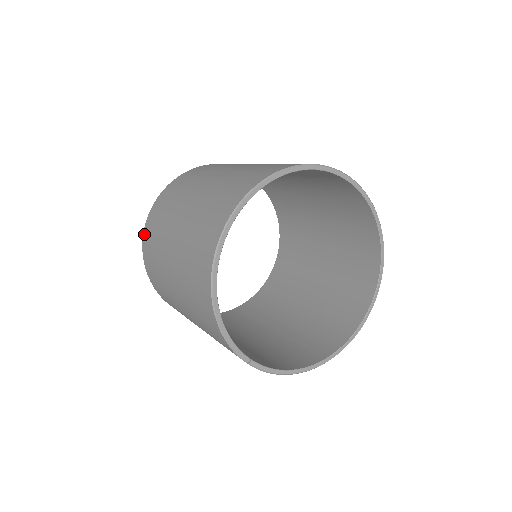
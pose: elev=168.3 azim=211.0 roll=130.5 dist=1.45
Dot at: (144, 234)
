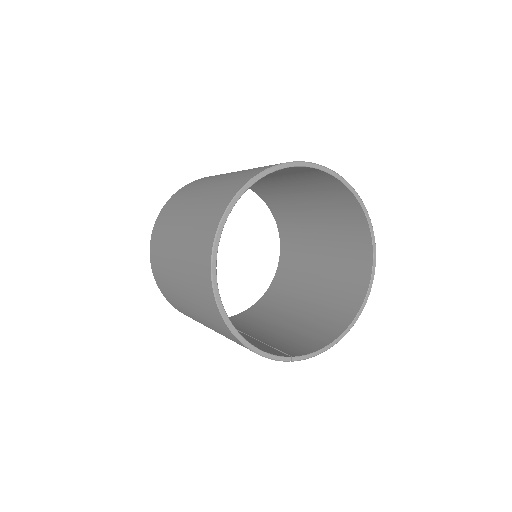
Dot at: (156, 282)
